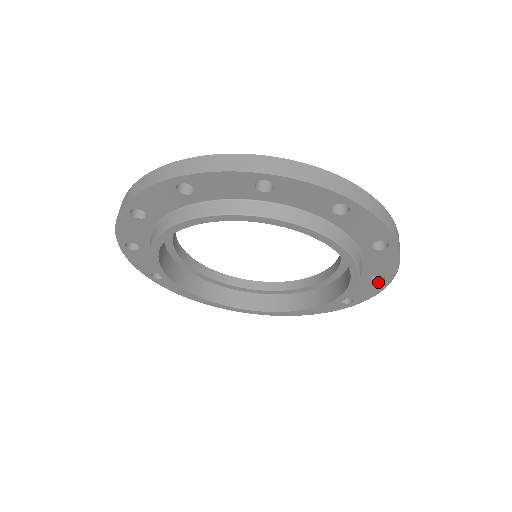
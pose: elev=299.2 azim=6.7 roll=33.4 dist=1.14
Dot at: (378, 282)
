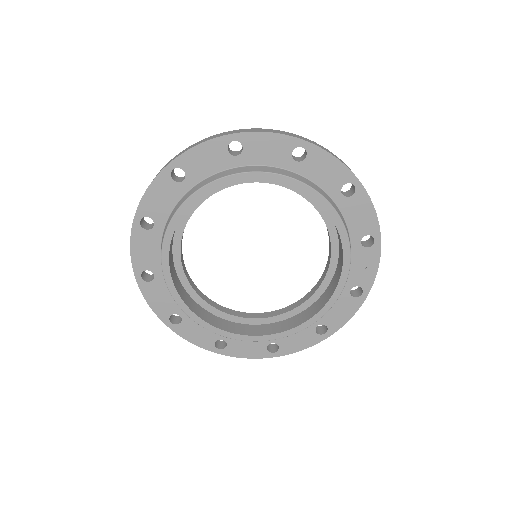
Dot at: (370, 247)
